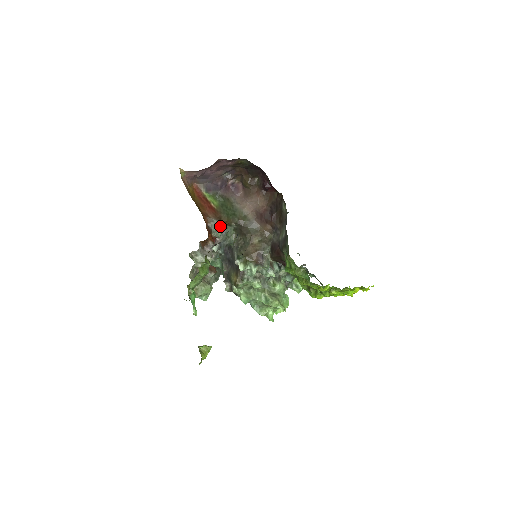
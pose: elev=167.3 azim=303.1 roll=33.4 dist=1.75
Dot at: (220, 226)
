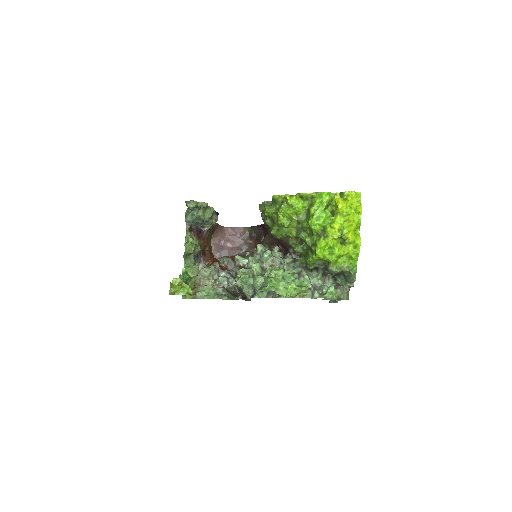
Dot at: occluded
